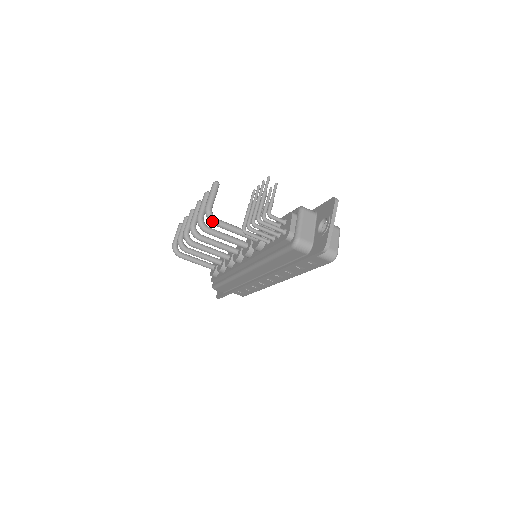
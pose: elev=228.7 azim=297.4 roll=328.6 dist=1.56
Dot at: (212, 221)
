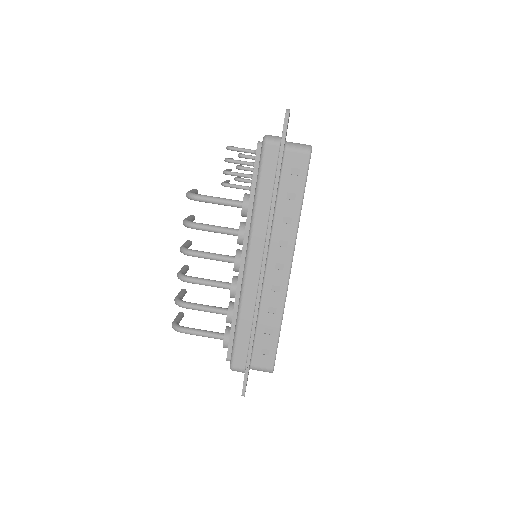
Dot at: (193, 195)
